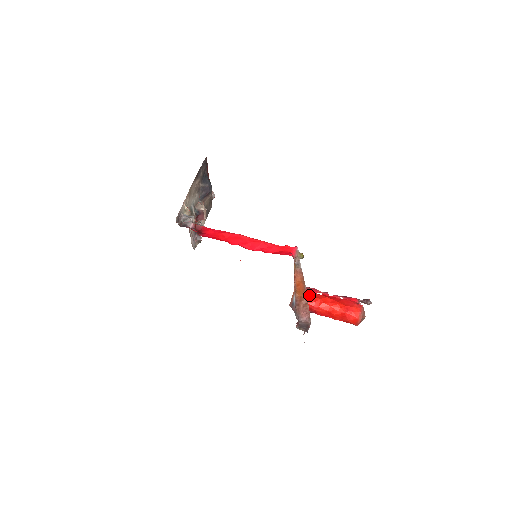
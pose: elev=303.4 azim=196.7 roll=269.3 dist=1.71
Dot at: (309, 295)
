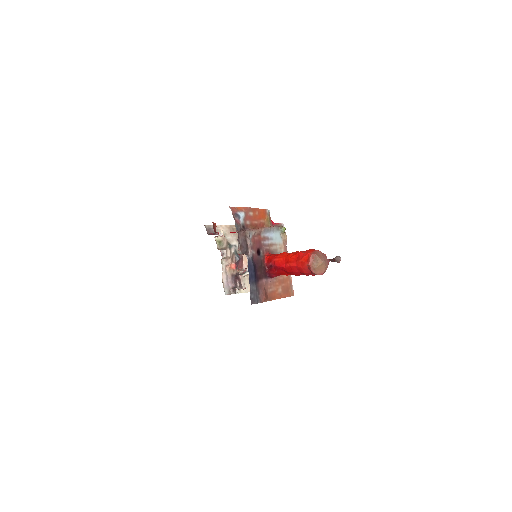
Dot at: occluded
